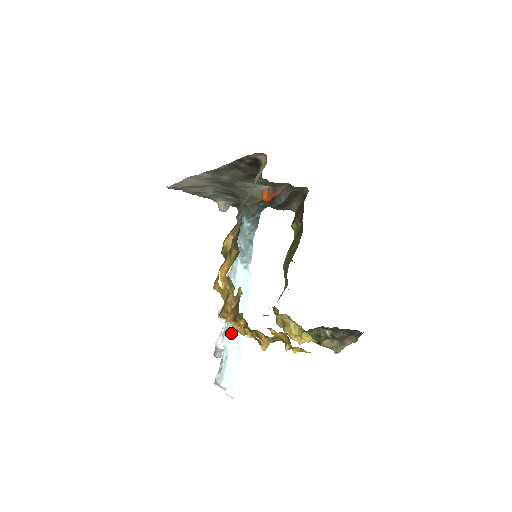
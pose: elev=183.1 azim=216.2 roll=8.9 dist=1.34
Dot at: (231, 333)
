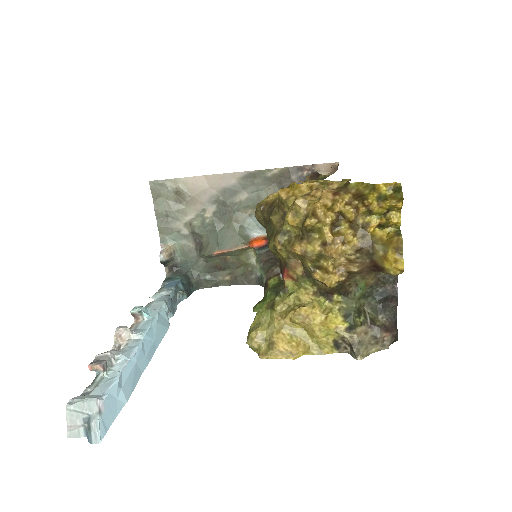
Dot at: (137, 350)
